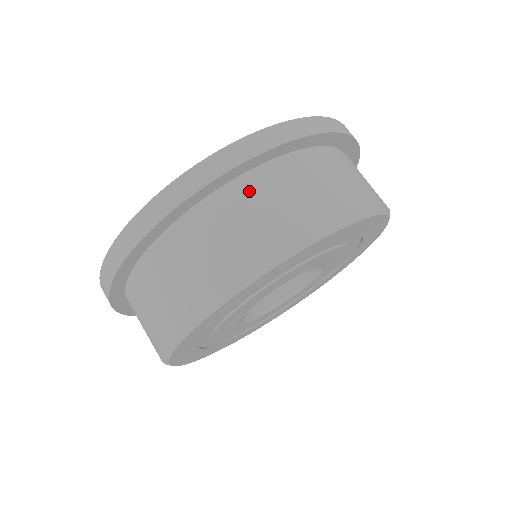
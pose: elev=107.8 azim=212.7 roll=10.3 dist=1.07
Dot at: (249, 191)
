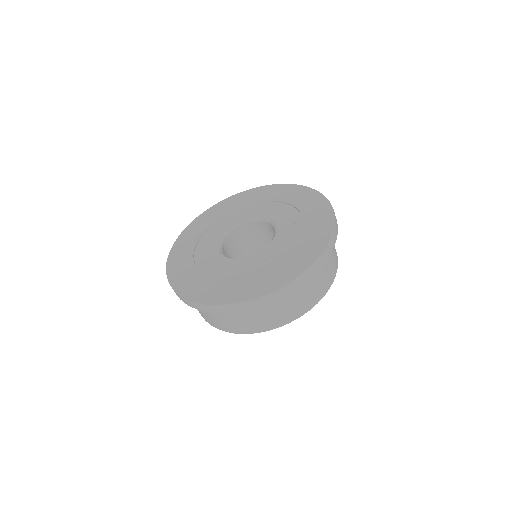
Dot at: (291, 293)
